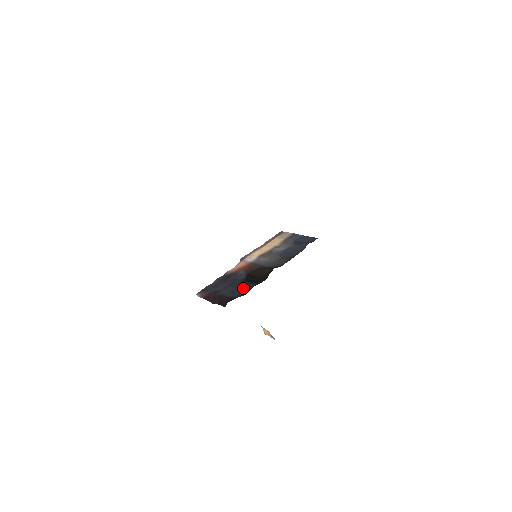
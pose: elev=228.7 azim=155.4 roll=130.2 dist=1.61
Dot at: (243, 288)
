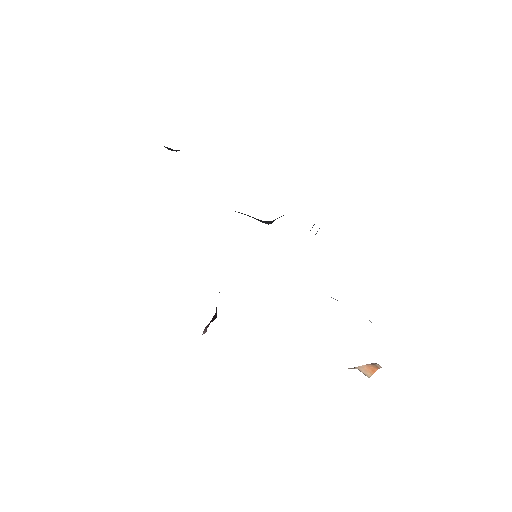
Dot at: occluded
